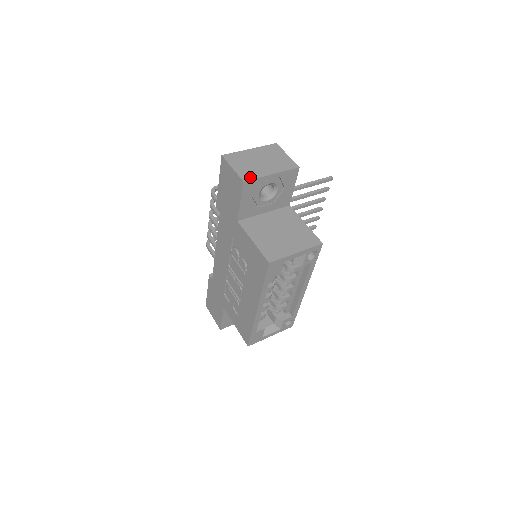
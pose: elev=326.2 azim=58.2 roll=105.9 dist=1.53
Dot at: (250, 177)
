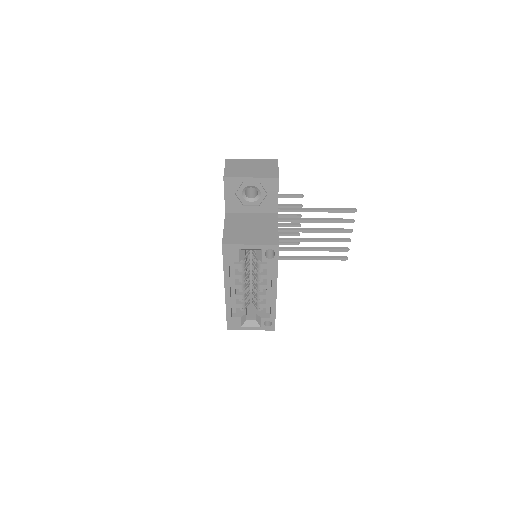
Dot at: (231, 176)
